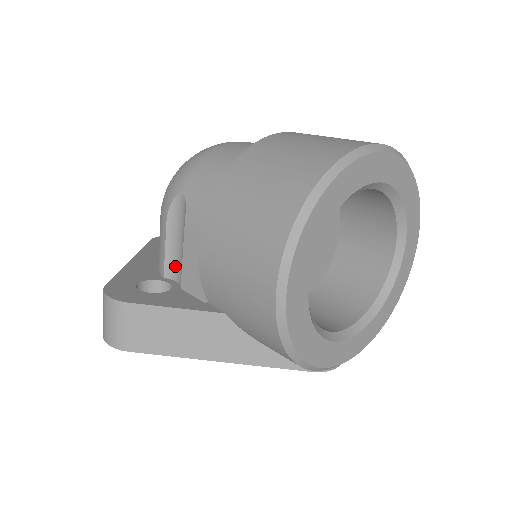
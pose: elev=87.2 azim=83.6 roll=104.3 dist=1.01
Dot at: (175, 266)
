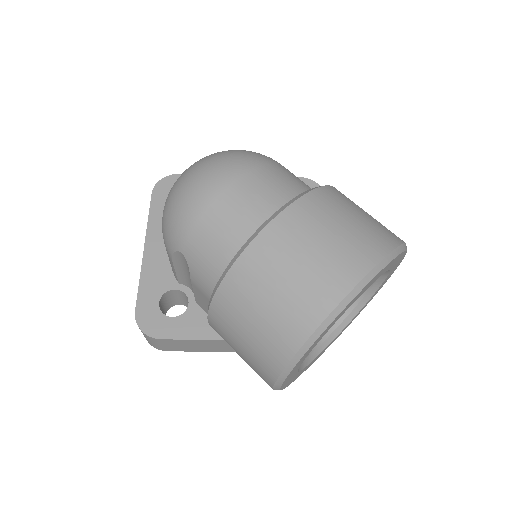
Dot at: (187, 282)
